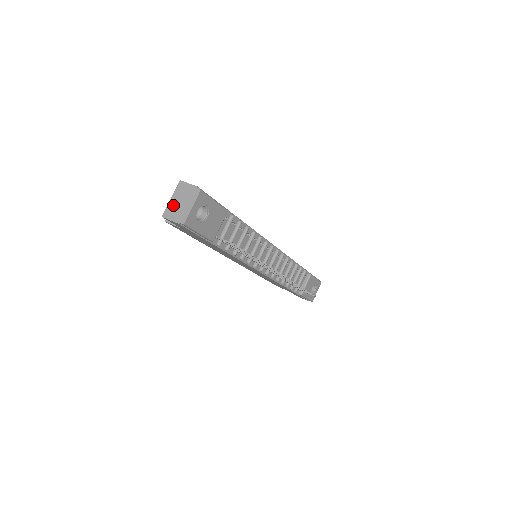
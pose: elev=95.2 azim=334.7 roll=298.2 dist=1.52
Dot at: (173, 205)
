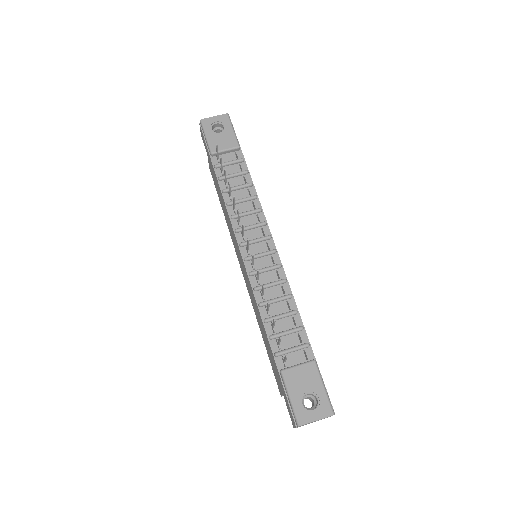
Dot at: occluded
